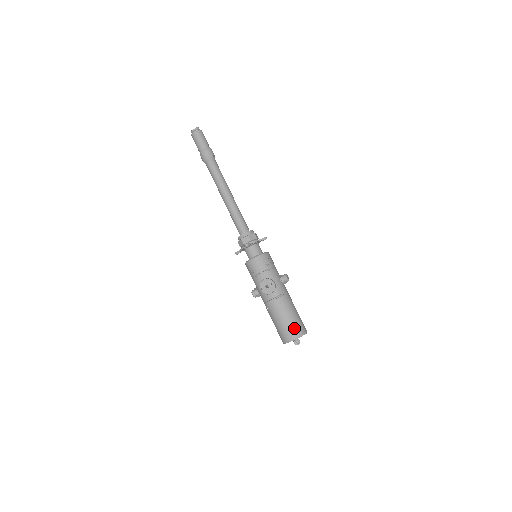
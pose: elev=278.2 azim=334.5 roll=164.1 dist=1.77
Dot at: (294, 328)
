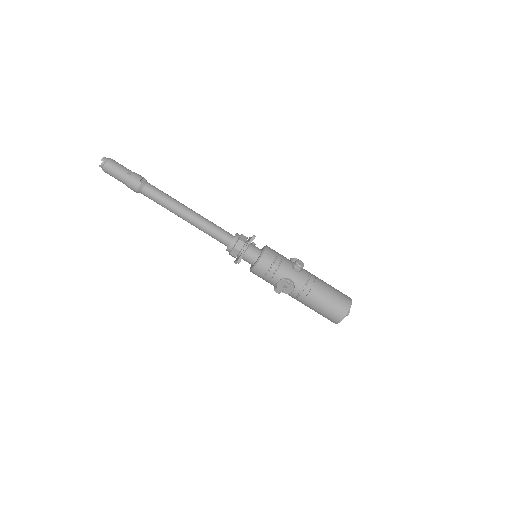
Dot at: (335, 311)
